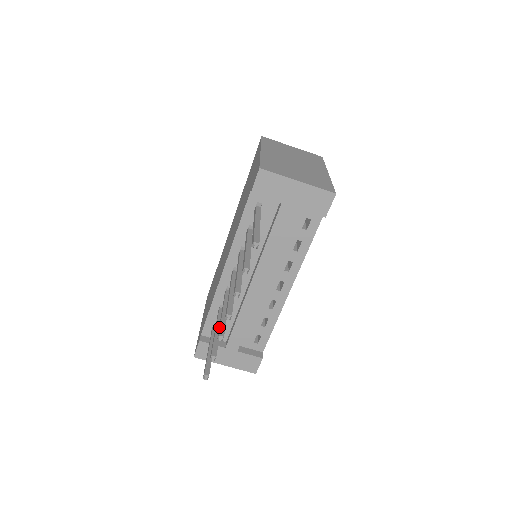
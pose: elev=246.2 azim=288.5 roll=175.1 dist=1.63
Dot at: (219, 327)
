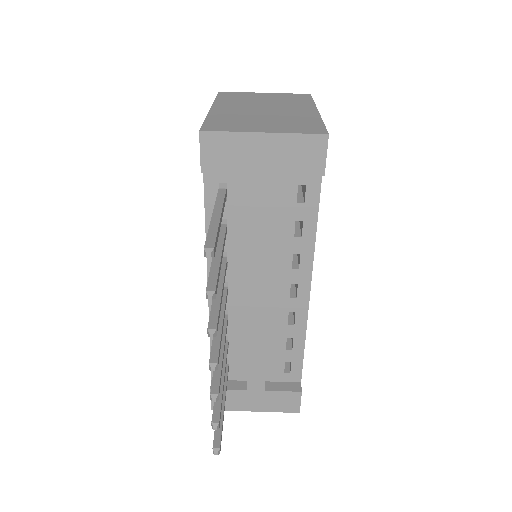
Dot at: (212, 378)
